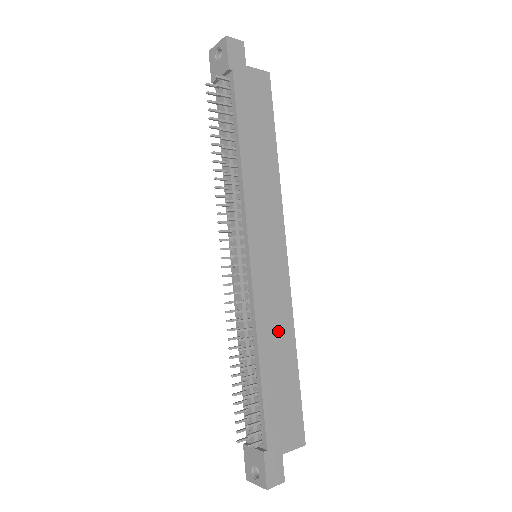
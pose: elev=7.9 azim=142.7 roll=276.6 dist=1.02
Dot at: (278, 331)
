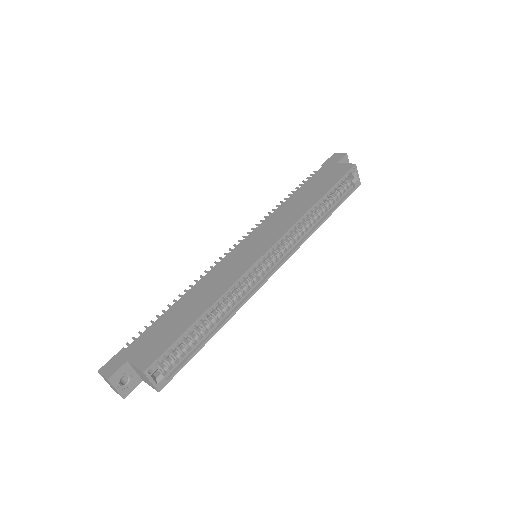
Dot at: (212, 288)
